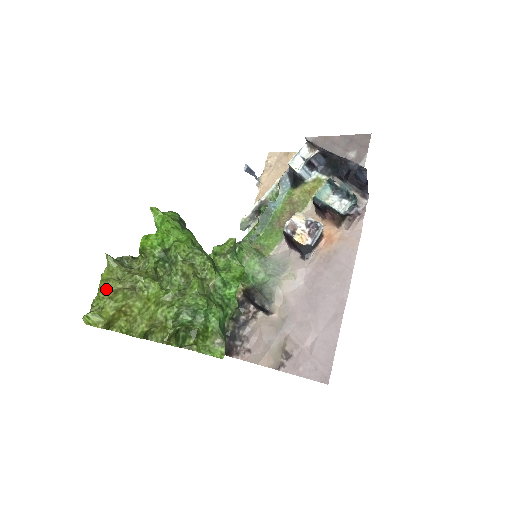
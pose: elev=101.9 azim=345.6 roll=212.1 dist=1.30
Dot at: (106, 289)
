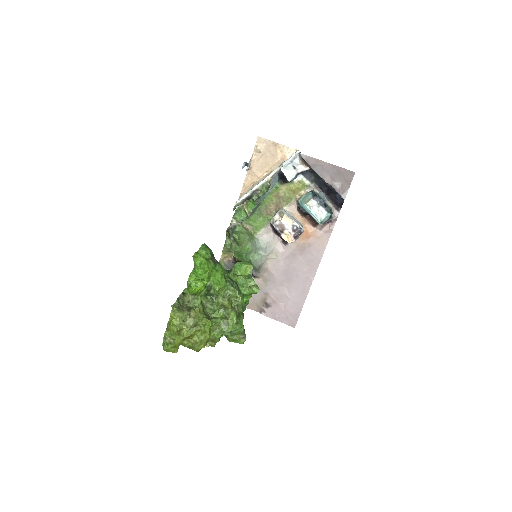
Dot at: (177, 331)
